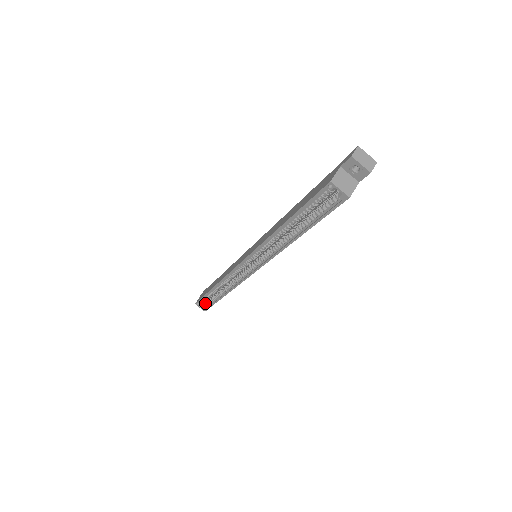
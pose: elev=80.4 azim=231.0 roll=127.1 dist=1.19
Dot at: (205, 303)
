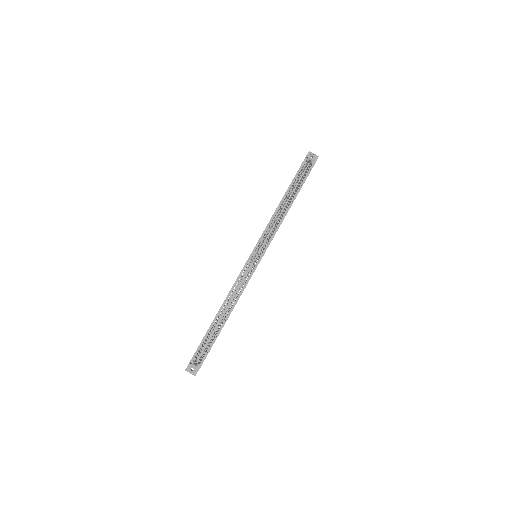
Dot at: occluded
